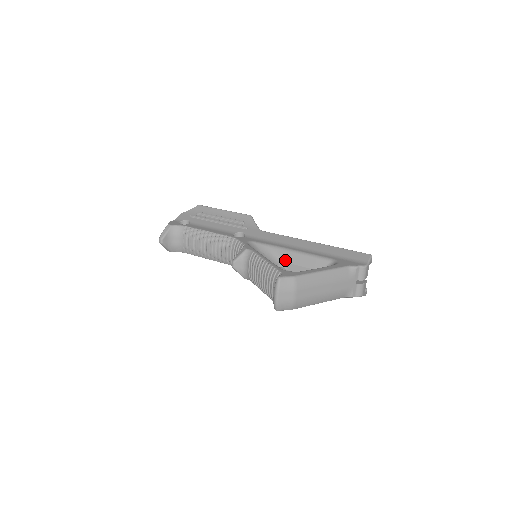
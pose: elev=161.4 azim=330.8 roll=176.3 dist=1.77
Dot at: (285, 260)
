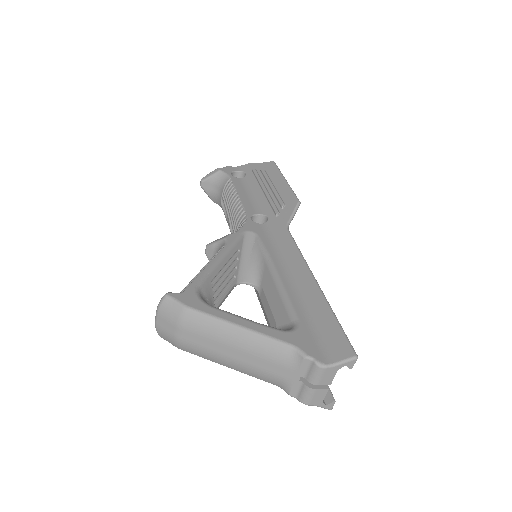
Dot at: (262, 282)
